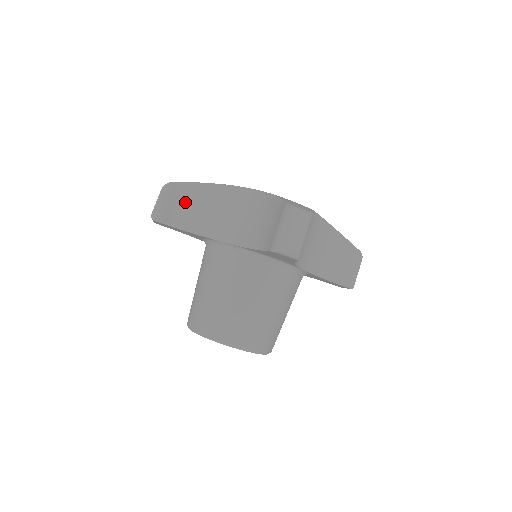
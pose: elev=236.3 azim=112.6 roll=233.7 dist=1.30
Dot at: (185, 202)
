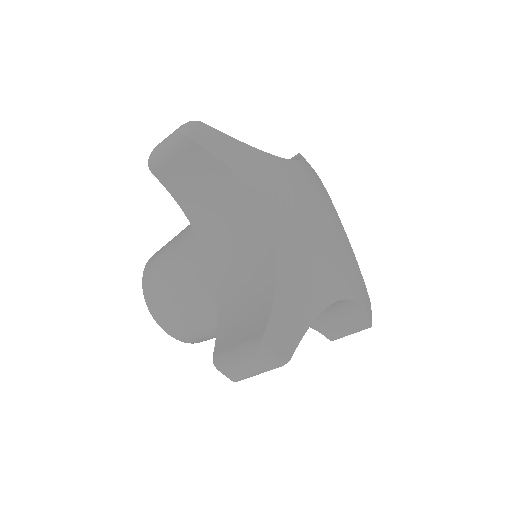
Dot at: (195, 173)
